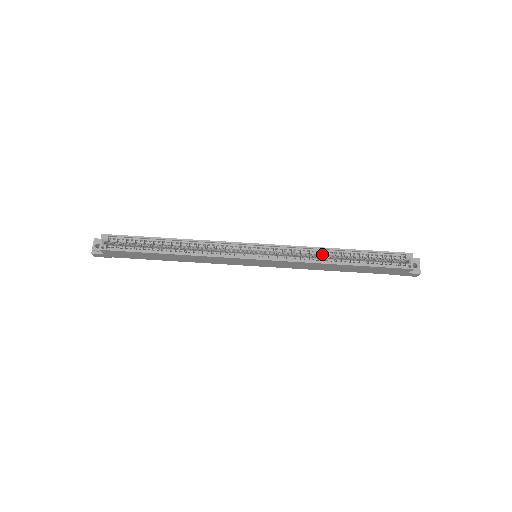
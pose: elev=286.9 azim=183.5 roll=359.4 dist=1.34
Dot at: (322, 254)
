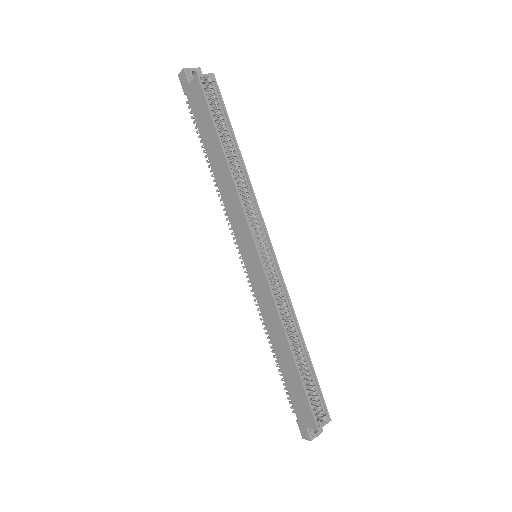
Dot at: (291, 326)
